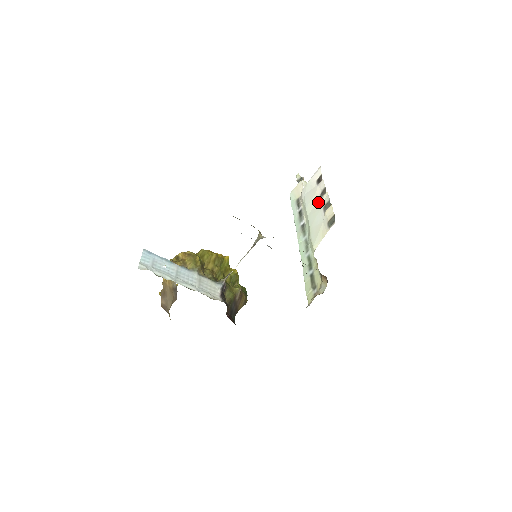
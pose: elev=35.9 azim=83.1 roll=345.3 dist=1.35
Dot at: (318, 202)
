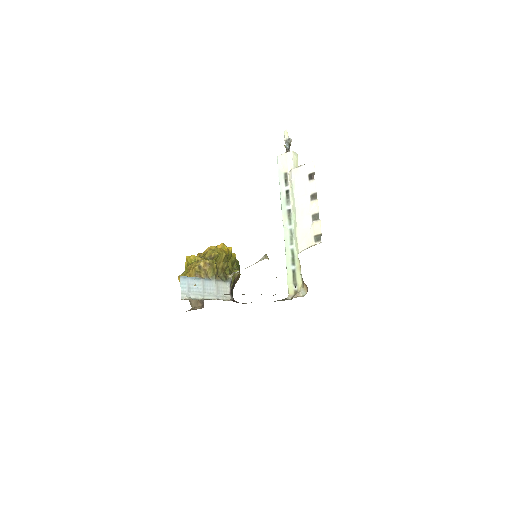
Dot at: (307, 203)
